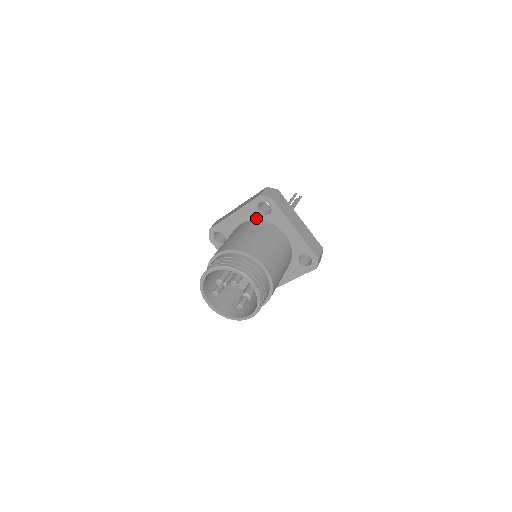
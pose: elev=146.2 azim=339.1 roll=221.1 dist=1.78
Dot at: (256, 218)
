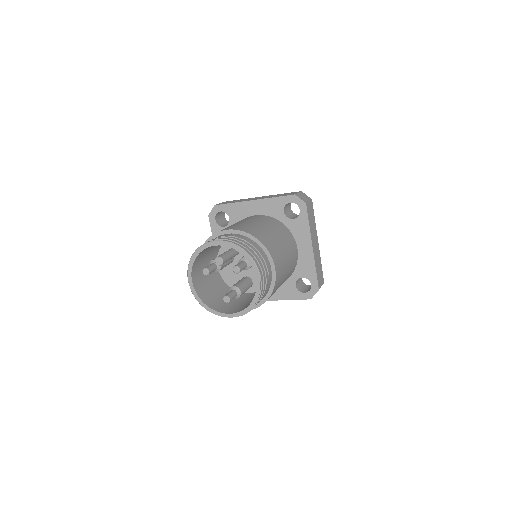
Dot at: (276, 217)
